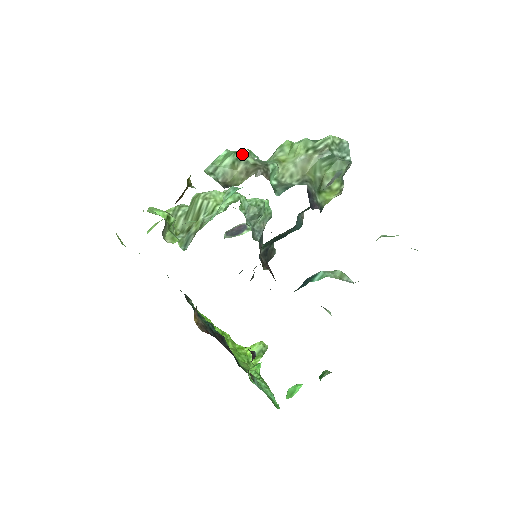
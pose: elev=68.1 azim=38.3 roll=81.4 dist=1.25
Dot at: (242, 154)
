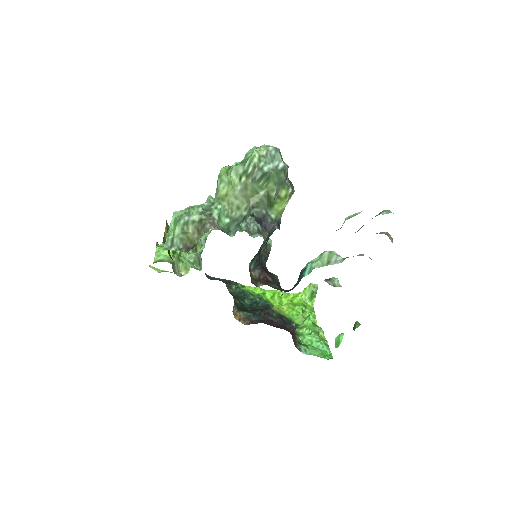
Dot at: (186, 217)
